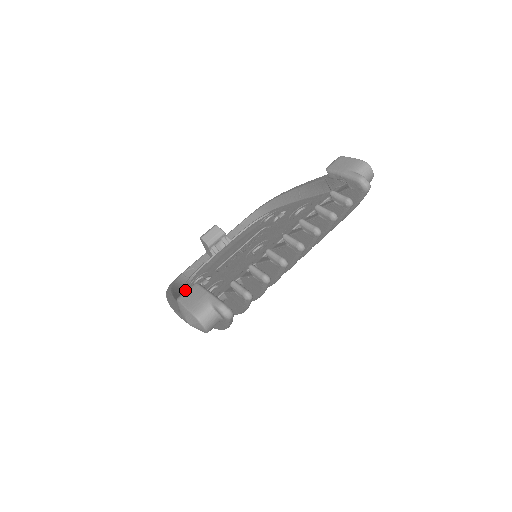
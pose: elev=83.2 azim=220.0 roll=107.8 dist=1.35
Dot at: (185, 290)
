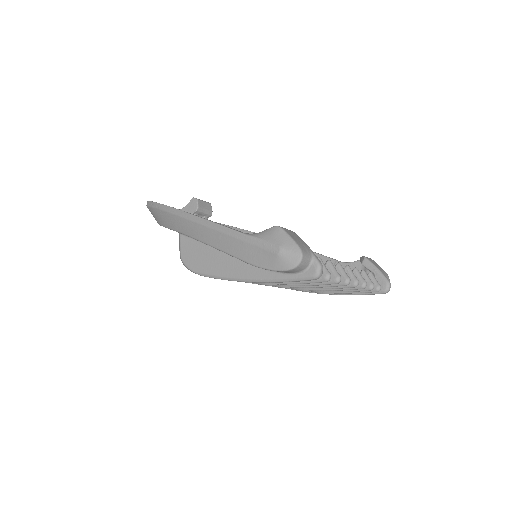
Dot at: occluded
